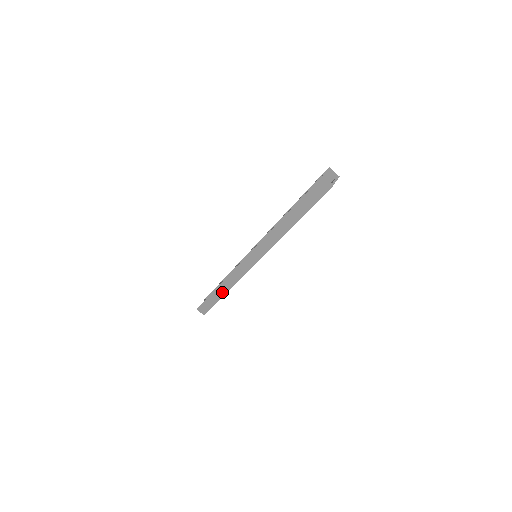
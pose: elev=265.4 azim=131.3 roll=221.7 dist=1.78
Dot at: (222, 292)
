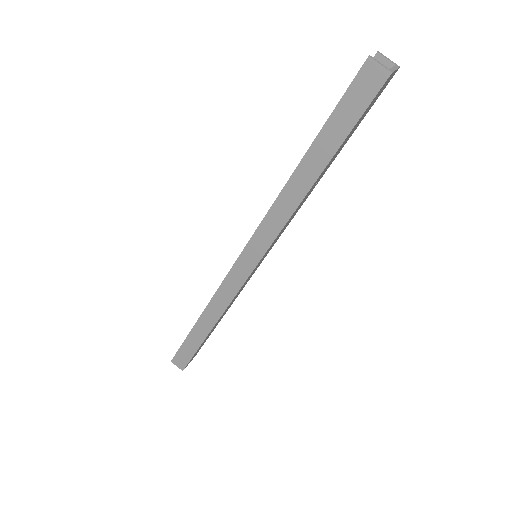
Dot at: (206, 327)
